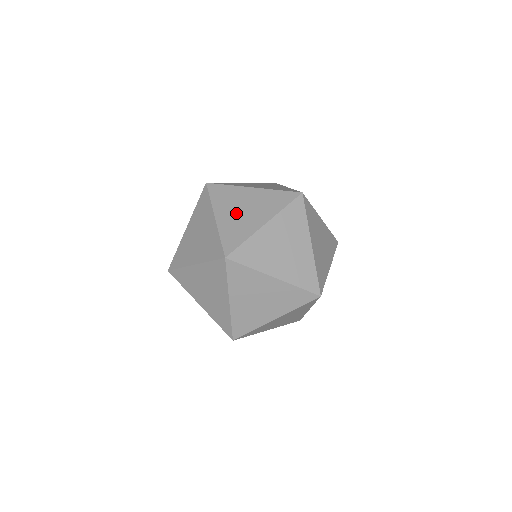
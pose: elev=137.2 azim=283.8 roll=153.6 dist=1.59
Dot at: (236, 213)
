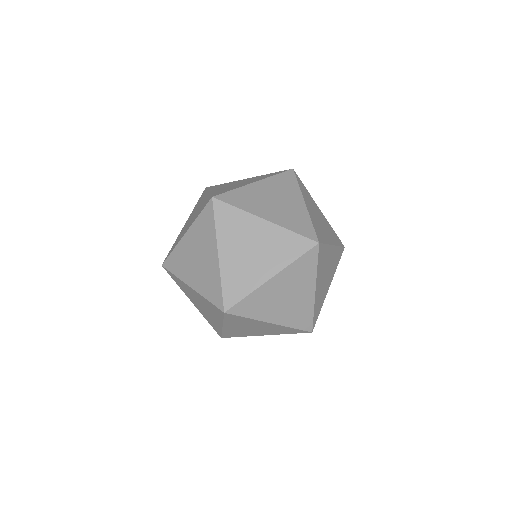
Dot at: (242, 254)
